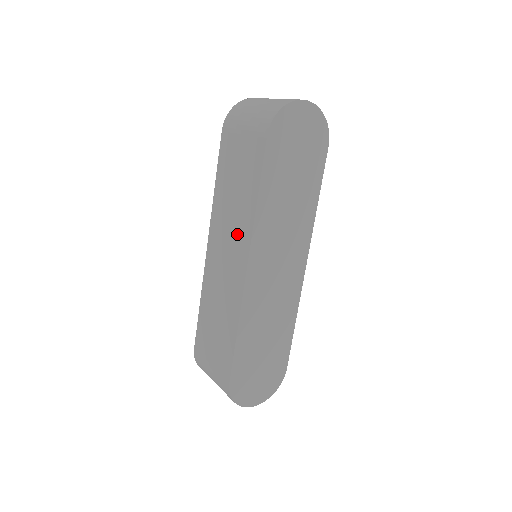
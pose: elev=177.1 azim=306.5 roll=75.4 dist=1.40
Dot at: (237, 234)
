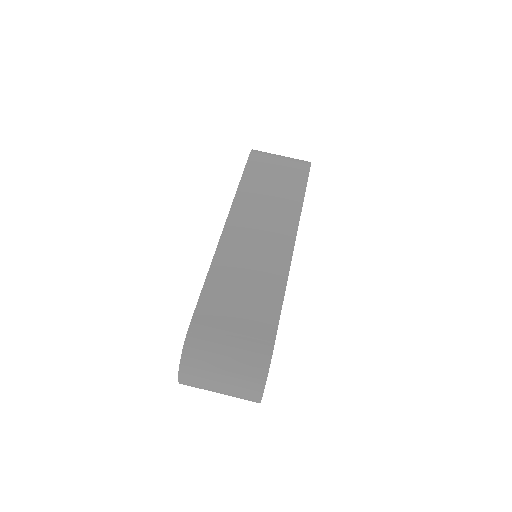
Dot at: (278, 218)
